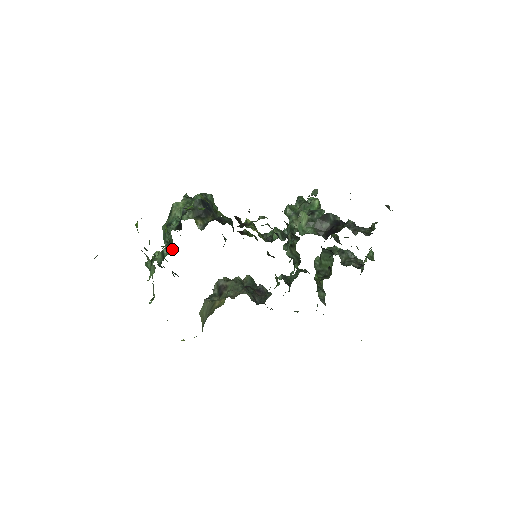
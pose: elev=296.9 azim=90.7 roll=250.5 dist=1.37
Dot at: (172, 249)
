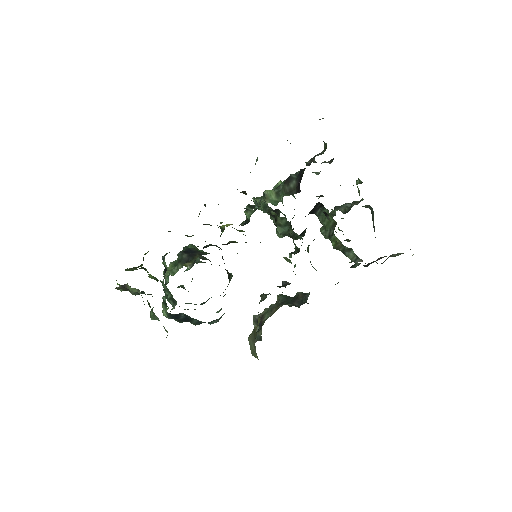
Dot at: (171, 294)
